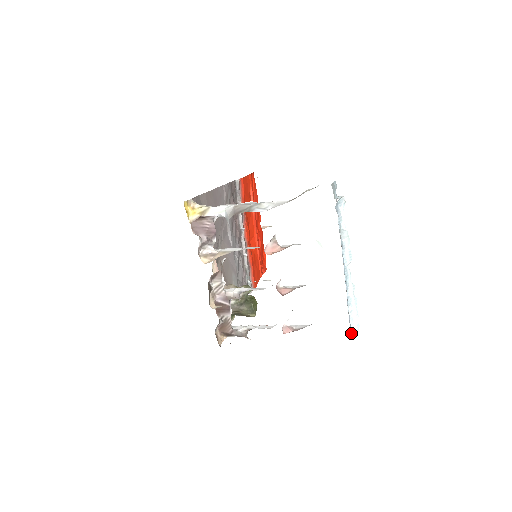
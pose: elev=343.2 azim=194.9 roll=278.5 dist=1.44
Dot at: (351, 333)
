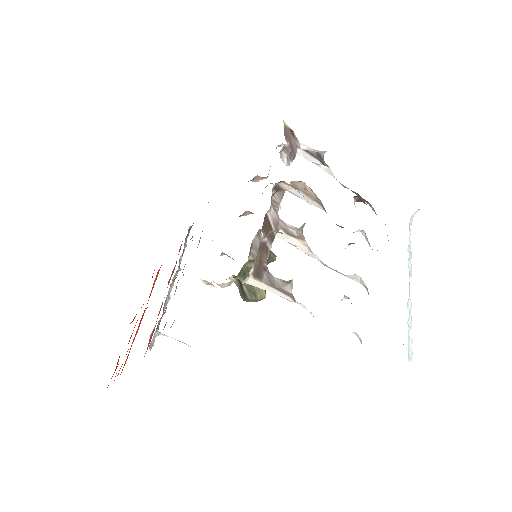
Dot at: (409, 356)
